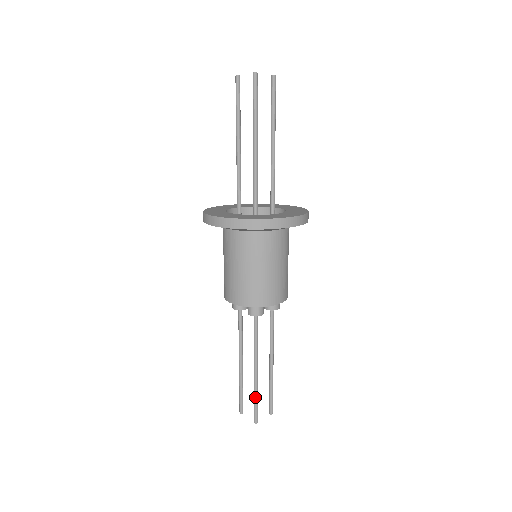
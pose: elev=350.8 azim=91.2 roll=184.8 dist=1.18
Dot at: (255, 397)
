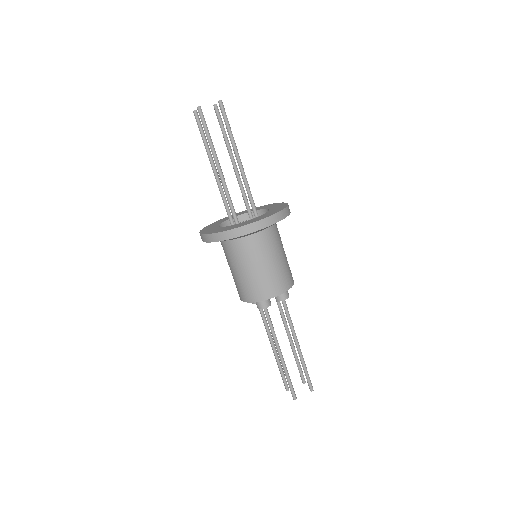
Dot at: (286, 377)
